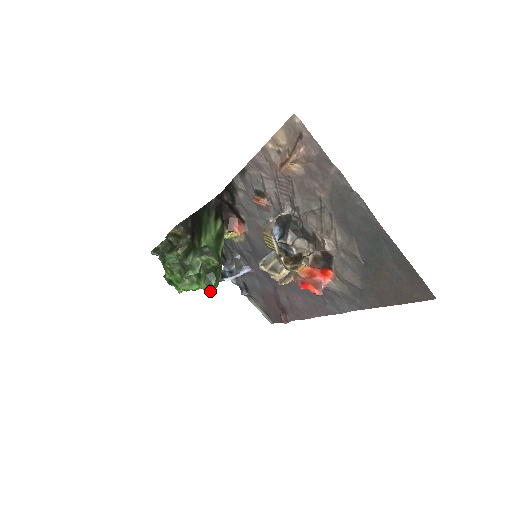
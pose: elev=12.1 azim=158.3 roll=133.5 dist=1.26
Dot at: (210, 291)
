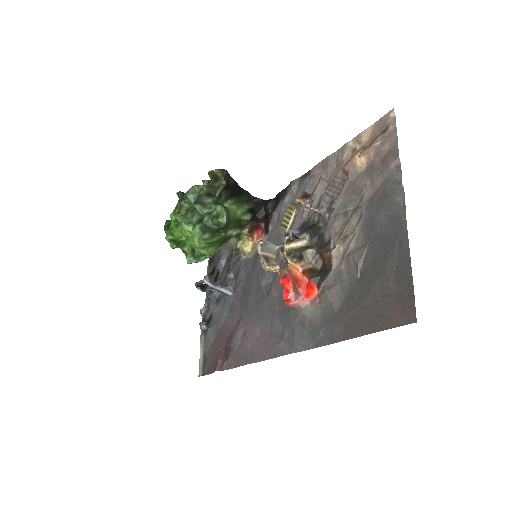
Dot at: (196, 242)
